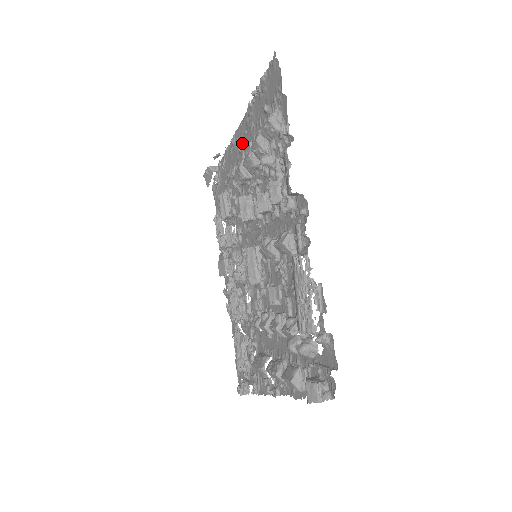
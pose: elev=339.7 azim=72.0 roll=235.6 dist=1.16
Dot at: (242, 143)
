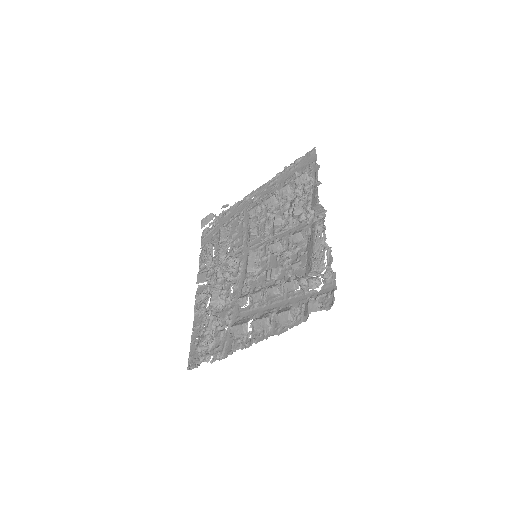
Dot at: (258, 197)
